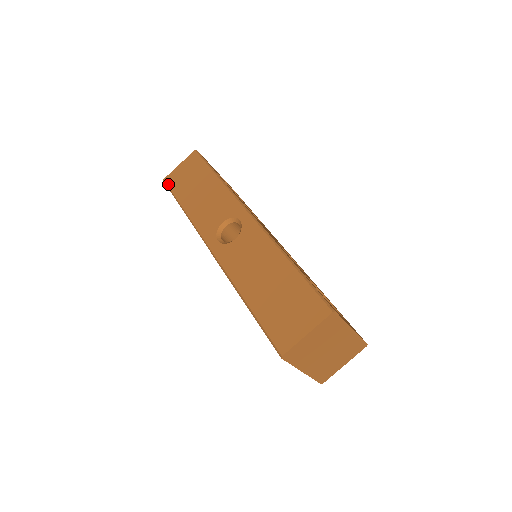
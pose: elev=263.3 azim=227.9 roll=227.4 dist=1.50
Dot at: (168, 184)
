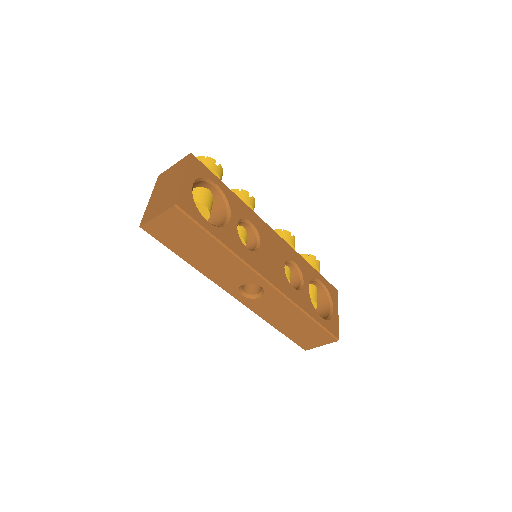
Dot at: (152, 235)
